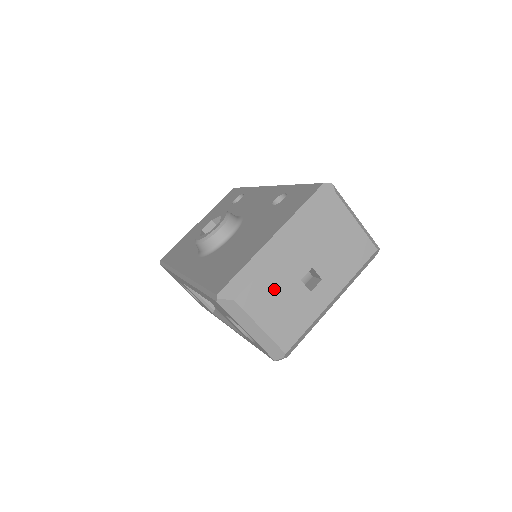
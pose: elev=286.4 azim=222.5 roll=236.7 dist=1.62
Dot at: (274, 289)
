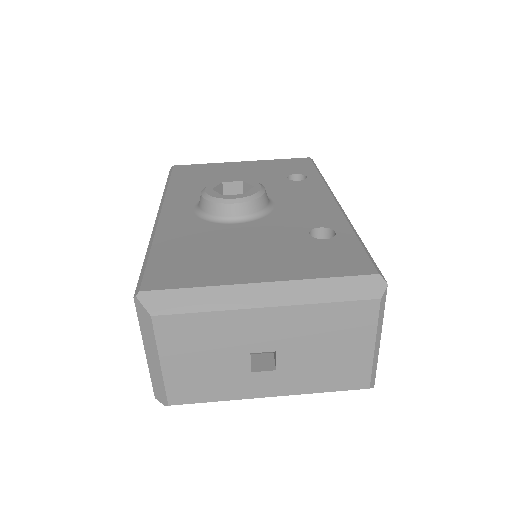
Dot at: (210, 339)
